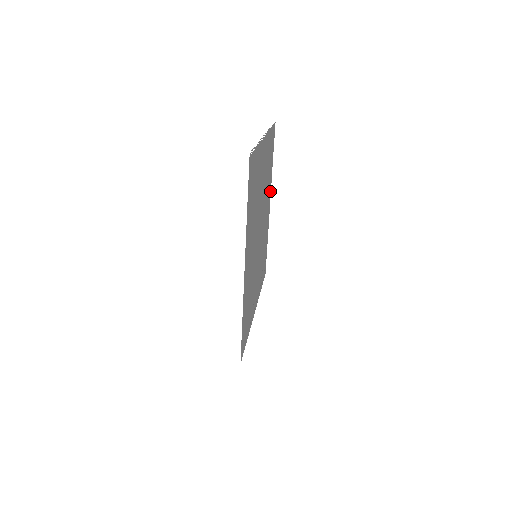
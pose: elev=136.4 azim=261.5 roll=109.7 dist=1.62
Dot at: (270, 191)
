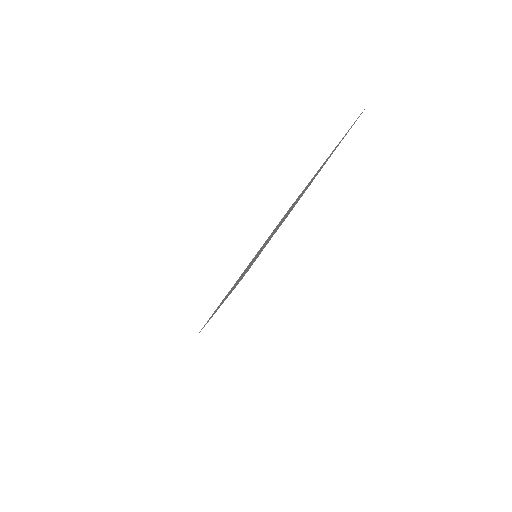
Dot at: occluded
